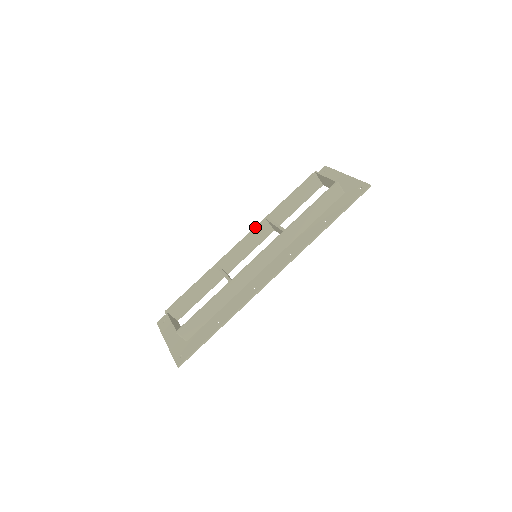
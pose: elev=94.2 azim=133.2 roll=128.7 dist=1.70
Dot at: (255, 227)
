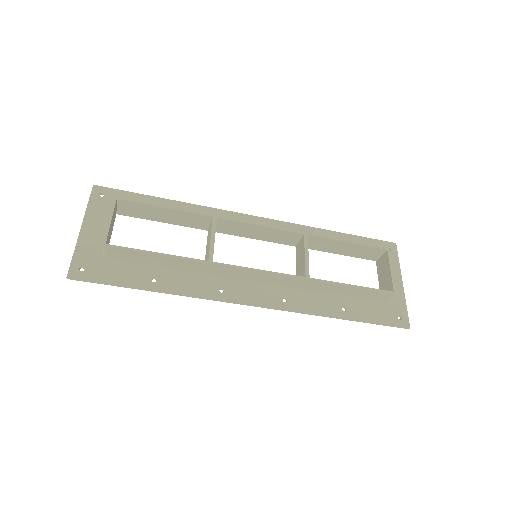
Dot at: (287, 229)
